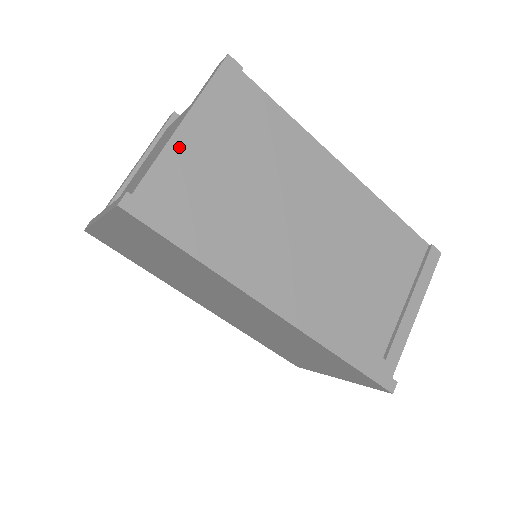
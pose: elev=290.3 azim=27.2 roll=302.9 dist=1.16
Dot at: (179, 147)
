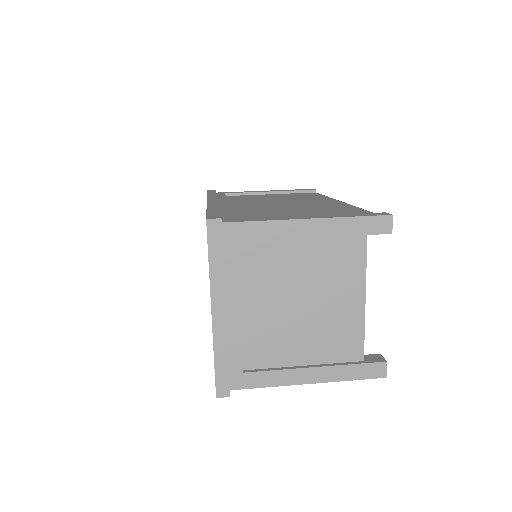
Dot at: (253, 192)
